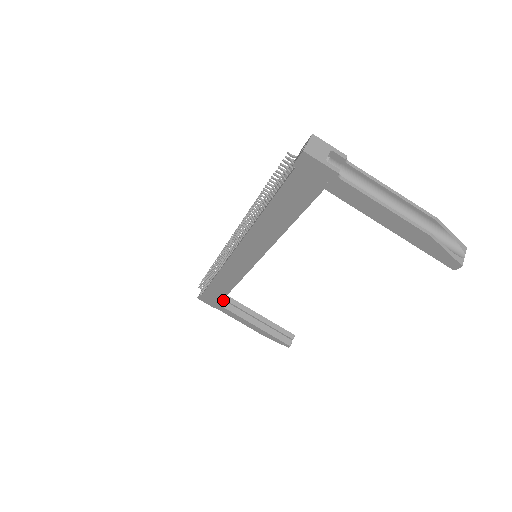
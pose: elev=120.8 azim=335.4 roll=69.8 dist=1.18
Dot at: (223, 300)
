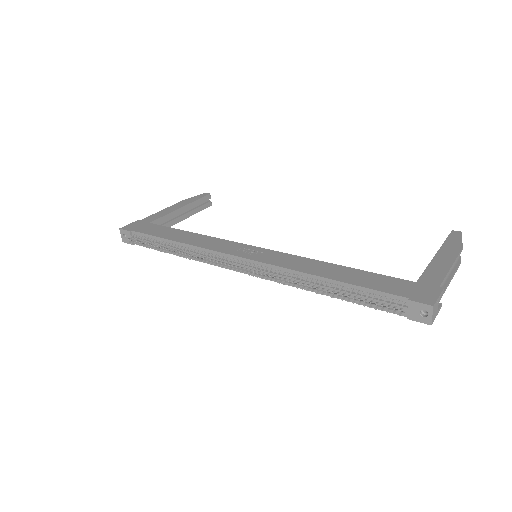
Dot at: occluded
